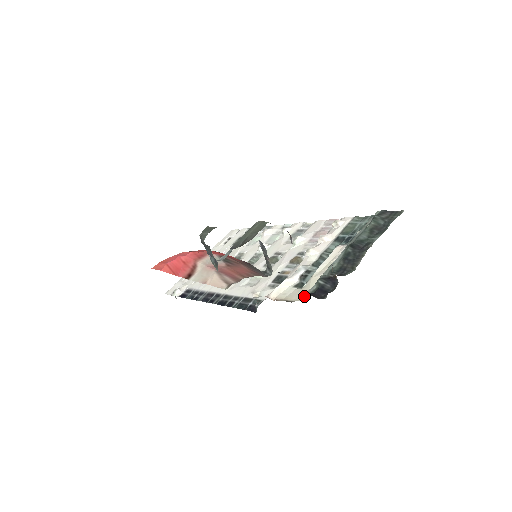
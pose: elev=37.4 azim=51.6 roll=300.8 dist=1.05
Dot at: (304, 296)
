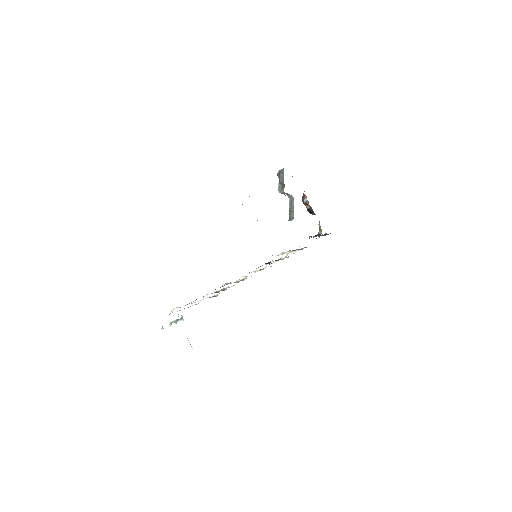
Dot at: occluded
